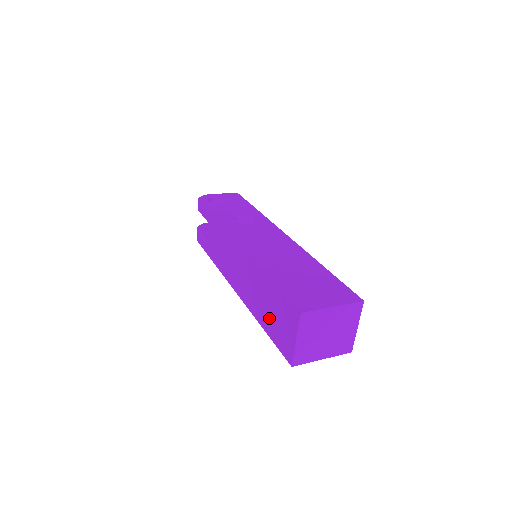
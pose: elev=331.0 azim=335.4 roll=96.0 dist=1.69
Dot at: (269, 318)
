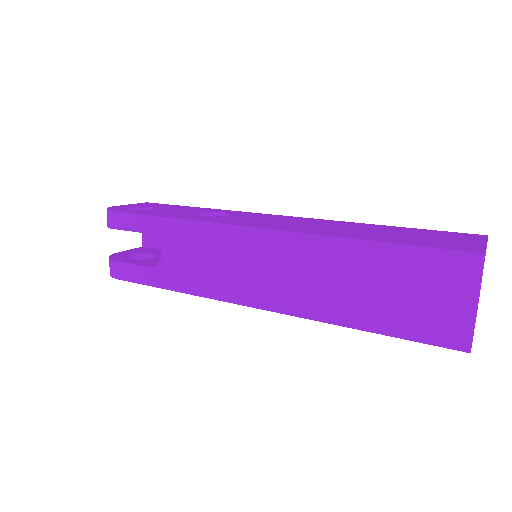
Dot at: (384, 305)
